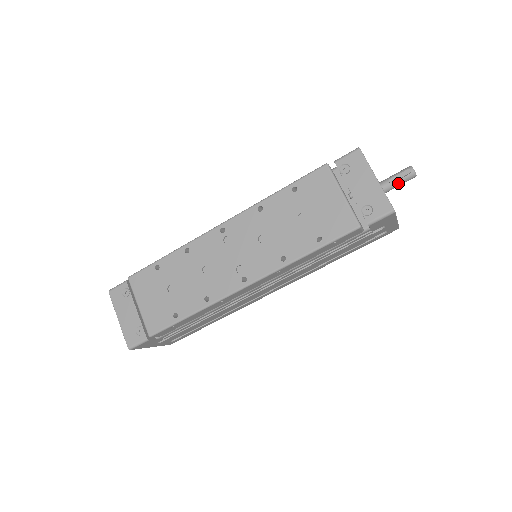
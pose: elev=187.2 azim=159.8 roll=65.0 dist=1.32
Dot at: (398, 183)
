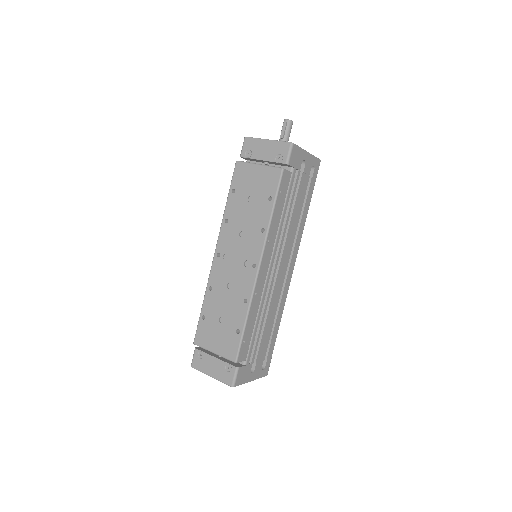
Dot at: (287, 134)
